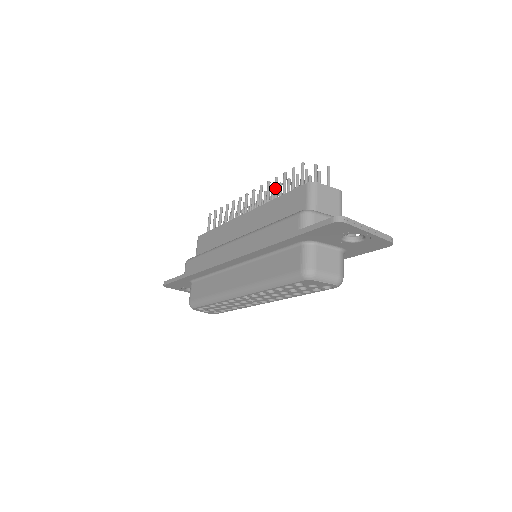
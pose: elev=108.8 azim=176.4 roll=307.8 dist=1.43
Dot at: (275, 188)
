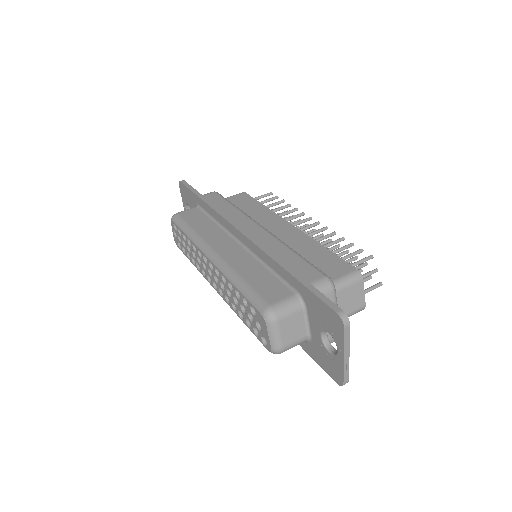
Dot at: (333, 242)
